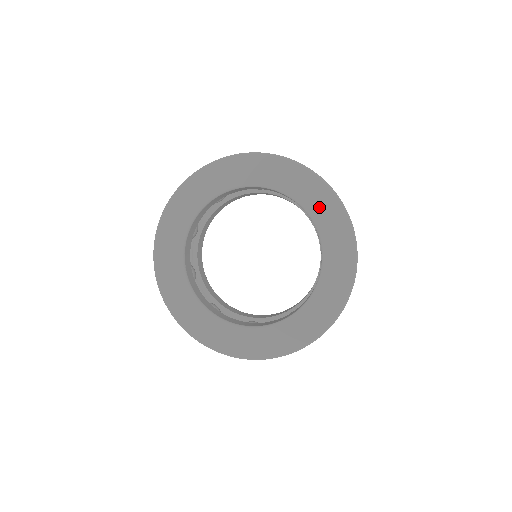
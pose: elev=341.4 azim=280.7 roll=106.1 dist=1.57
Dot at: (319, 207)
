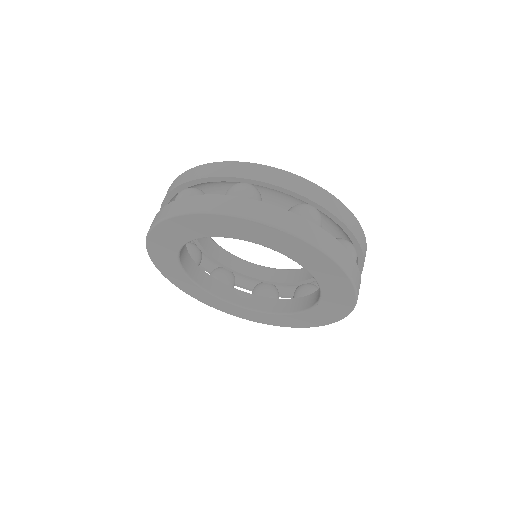
Dot at: (313, 264)
